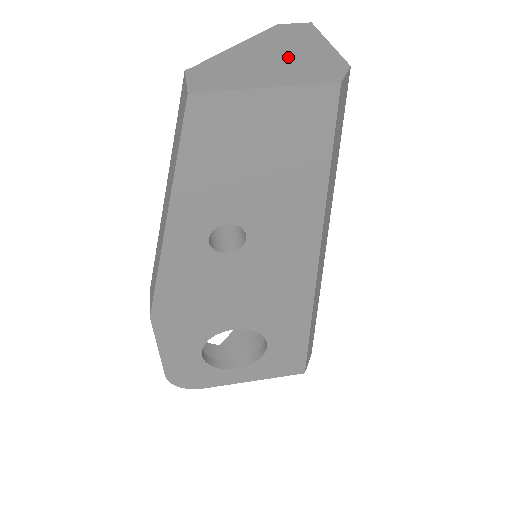
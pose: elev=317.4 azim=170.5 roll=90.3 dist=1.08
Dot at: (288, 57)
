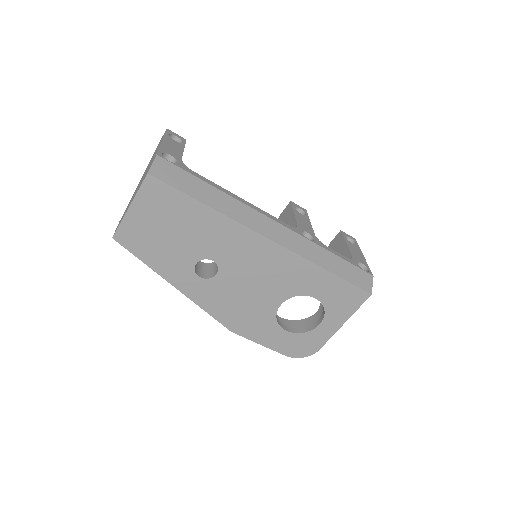
Dot at: occluded
